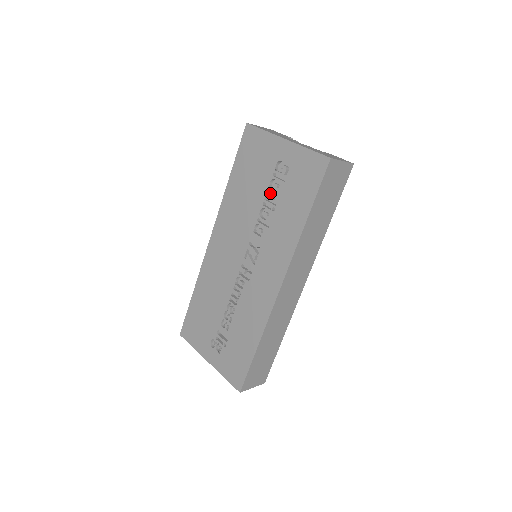
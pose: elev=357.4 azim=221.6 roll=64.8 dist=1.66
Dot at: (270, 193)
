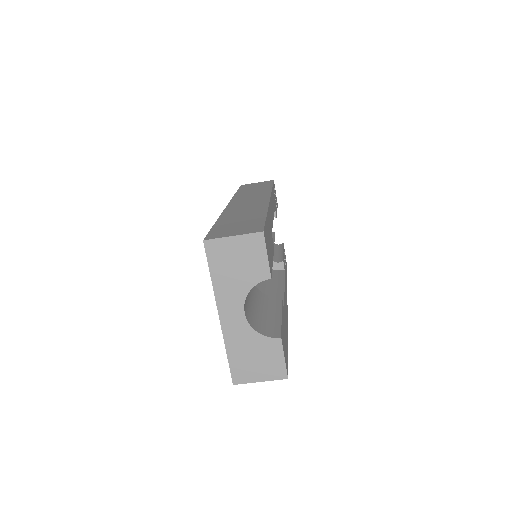
Dot at: occluded
